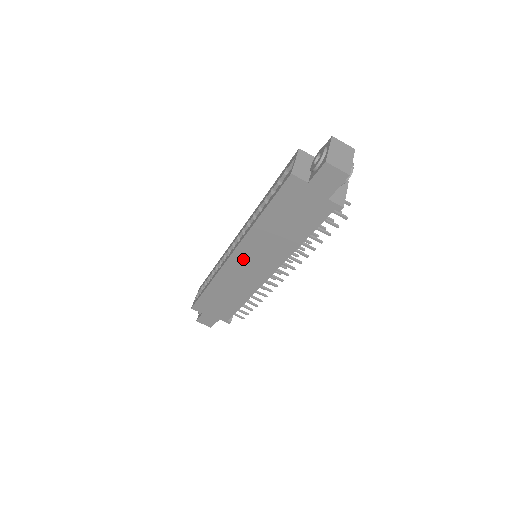
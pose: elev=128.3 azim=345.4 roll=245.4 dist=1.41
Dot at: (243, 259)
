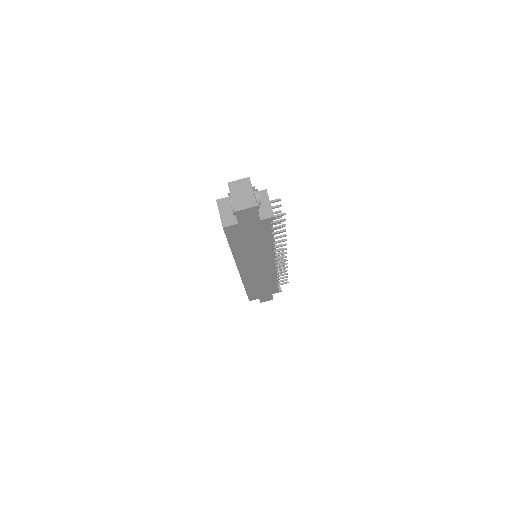
Dot at: (248, 268)
